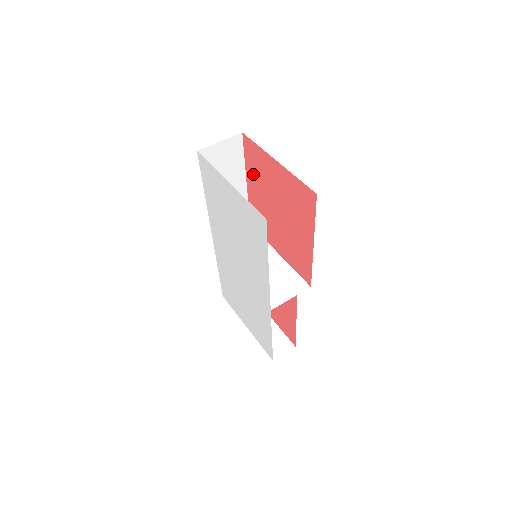
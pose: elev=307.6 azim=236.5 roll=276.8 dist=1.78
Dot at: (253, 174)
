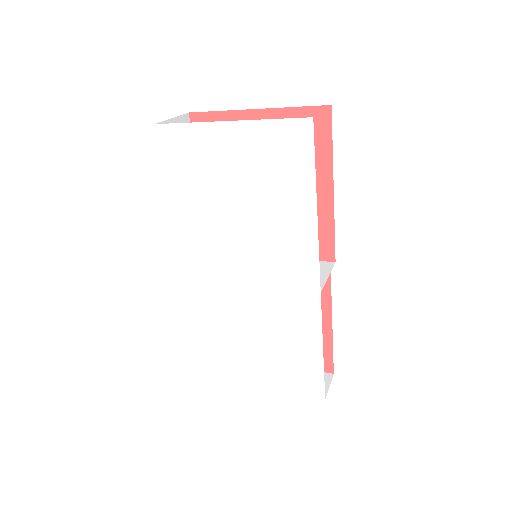
Dot at: occluded
